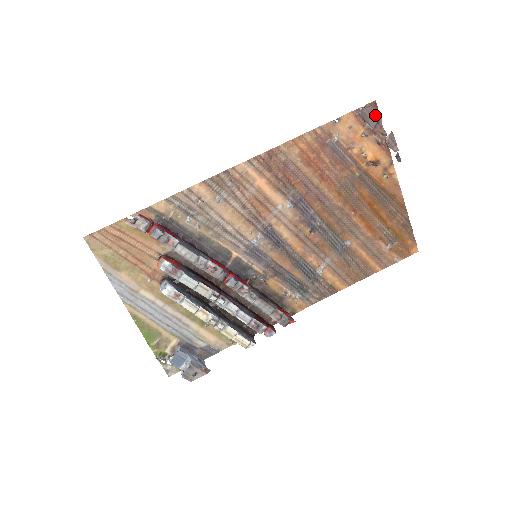
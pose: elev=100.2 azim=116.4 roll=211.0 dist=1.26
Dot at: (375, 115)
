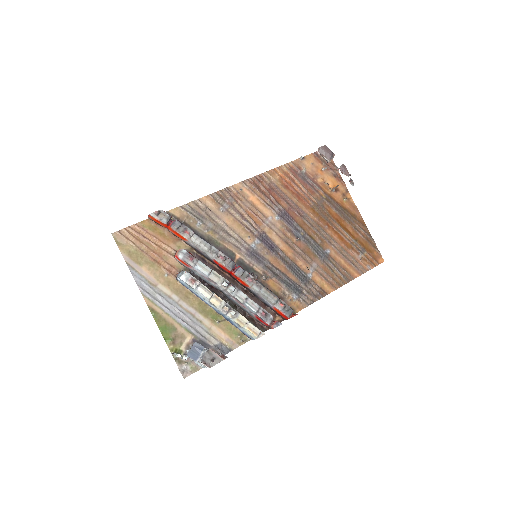
Dot at: (329, 151)
